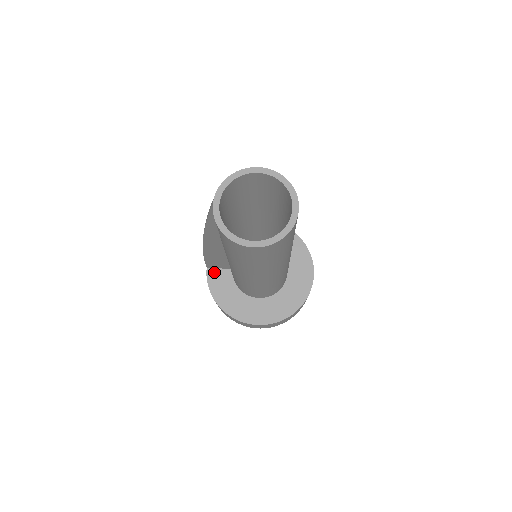
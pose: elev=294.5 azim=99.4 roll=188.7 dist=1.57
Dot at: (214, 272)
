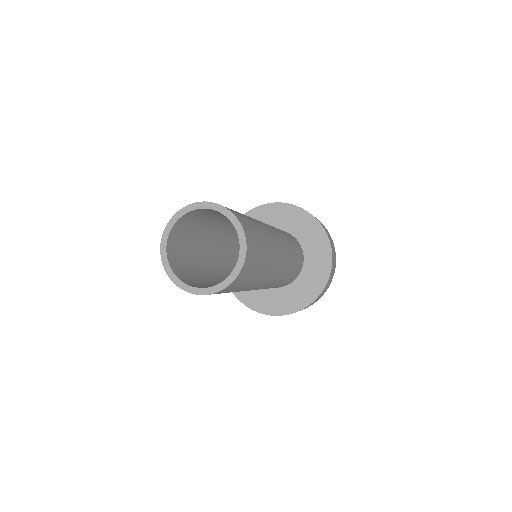
Dot at: occluded
